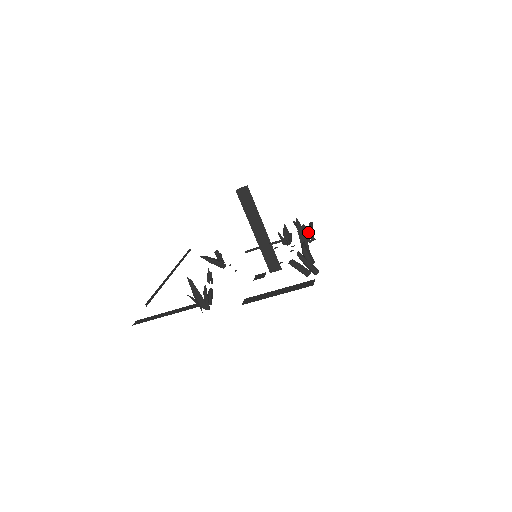
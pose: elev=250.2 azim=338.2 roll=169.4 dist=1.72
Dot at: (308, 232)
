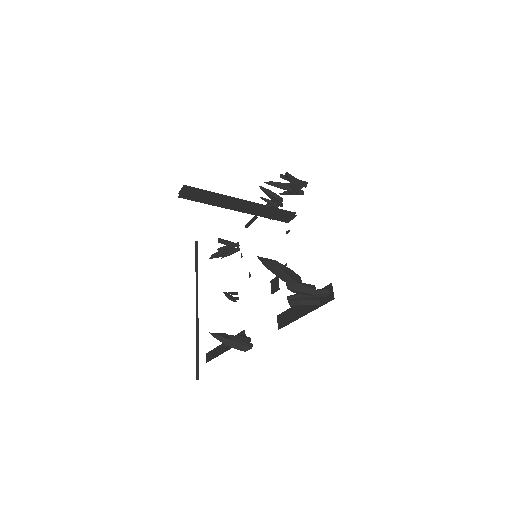
Dot at: (291, 189)
